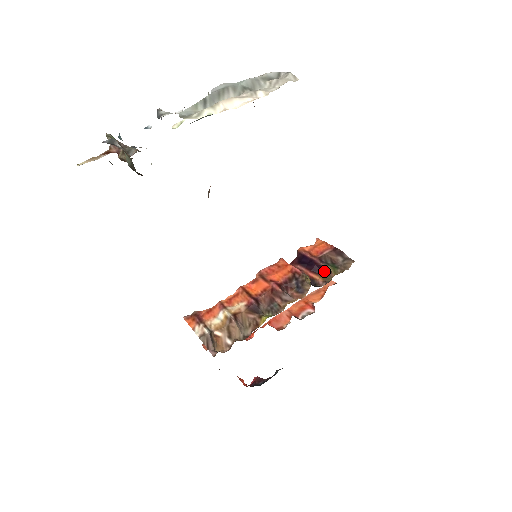
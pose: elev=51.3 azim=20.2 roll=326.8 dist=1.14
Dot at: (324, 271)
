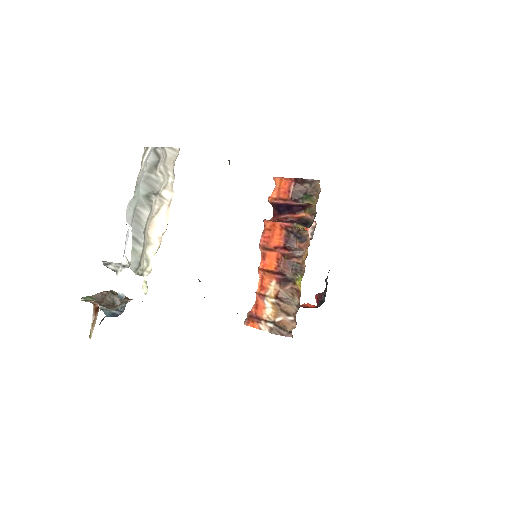
Dot at: (304, 207)
